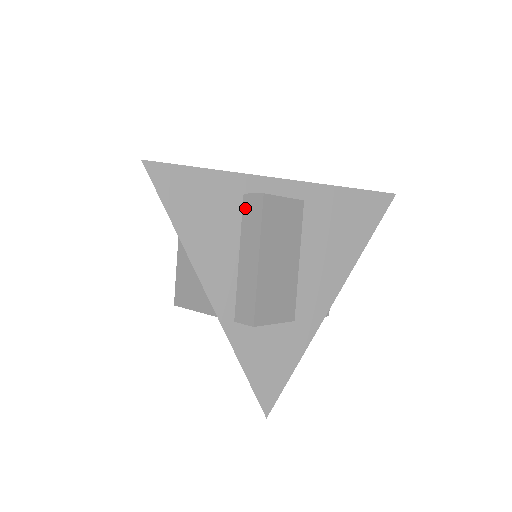
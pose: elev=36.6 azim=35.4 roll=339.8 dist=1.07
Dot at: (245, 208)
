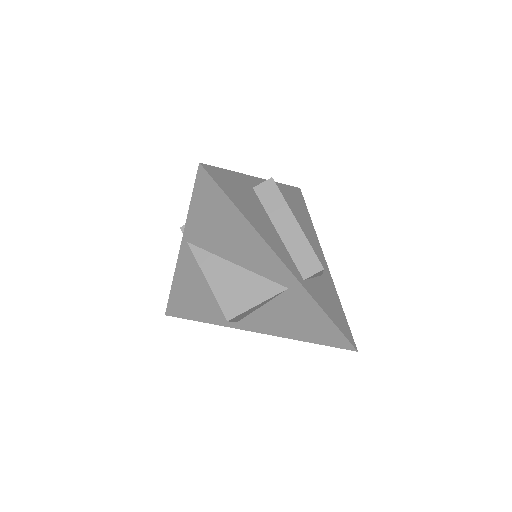
Dot at: (261, 196)
